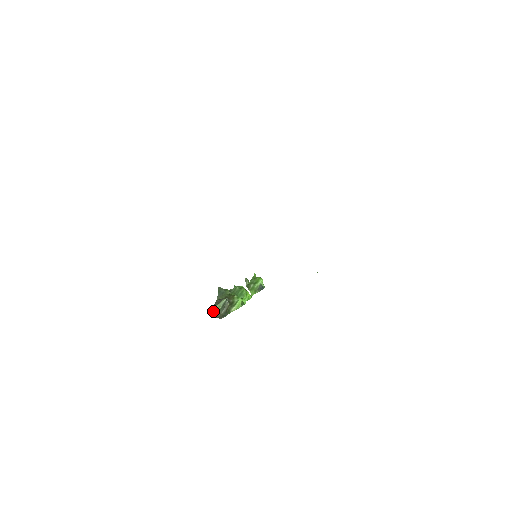
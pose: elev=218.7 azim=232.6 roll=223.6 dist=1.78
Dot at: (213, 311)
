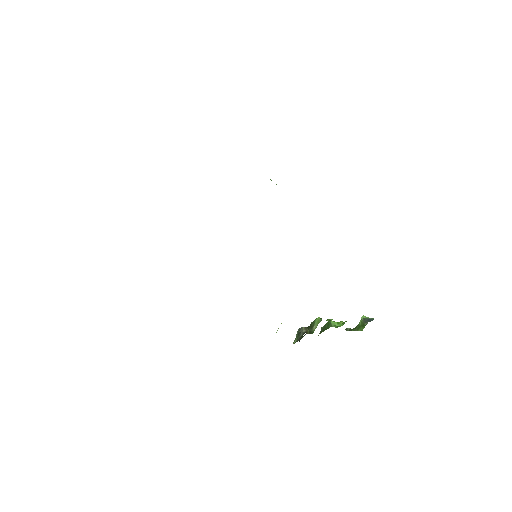
Dot at: occluded
